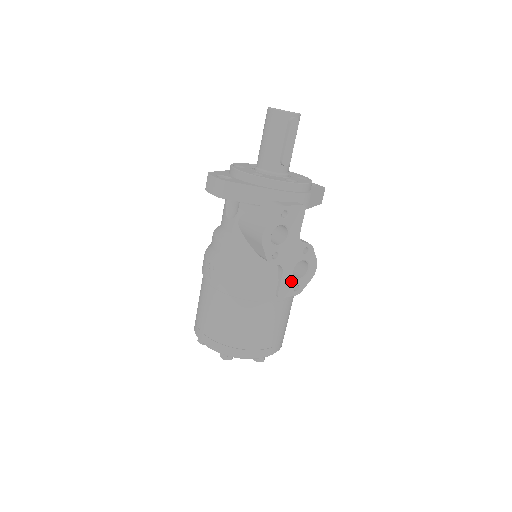
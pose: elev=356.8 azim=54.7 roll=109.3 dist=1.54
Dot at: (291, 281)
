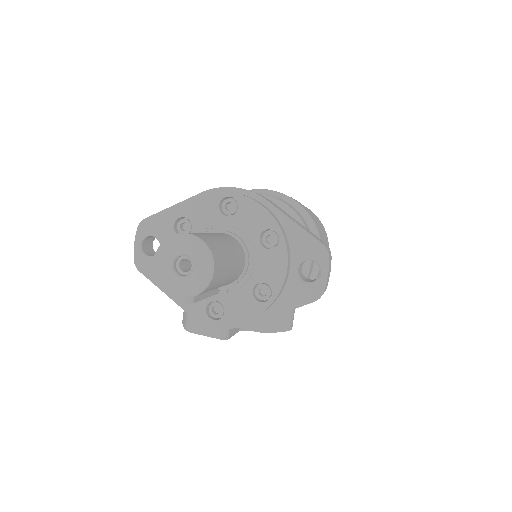
Dot at: occluded
